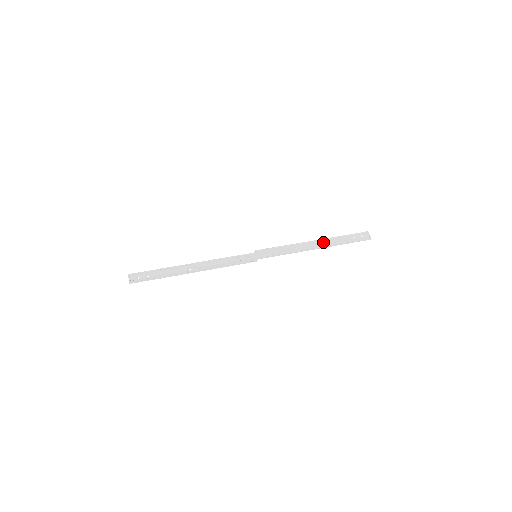
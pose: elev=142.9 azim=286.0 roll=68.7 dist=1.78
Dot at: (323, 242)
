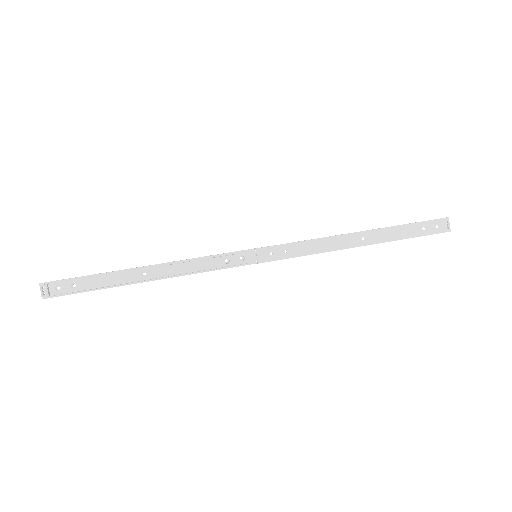
Dot at: (371, 236)
